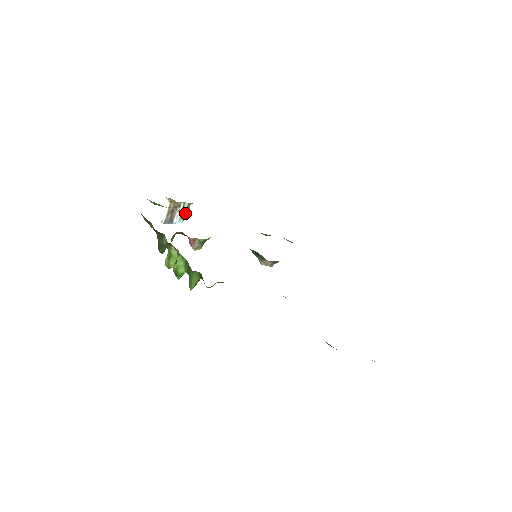
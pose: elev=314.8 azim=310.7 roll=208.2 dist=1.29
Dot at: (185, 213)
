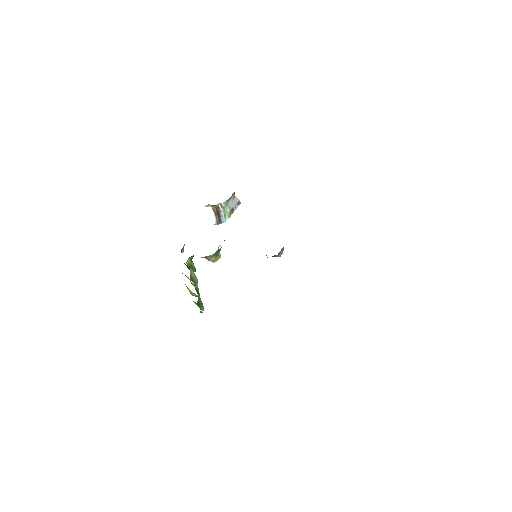
Dot at: (227, 210)
